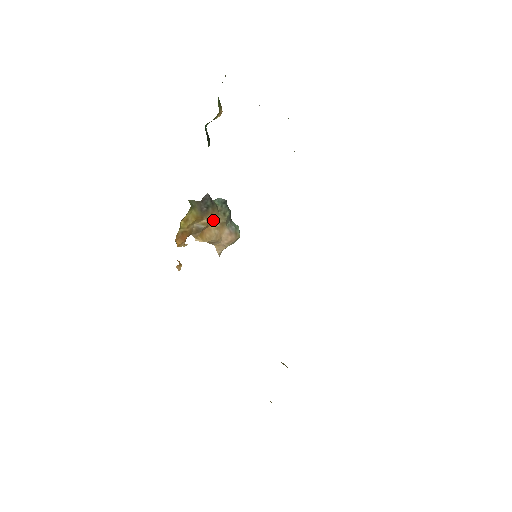
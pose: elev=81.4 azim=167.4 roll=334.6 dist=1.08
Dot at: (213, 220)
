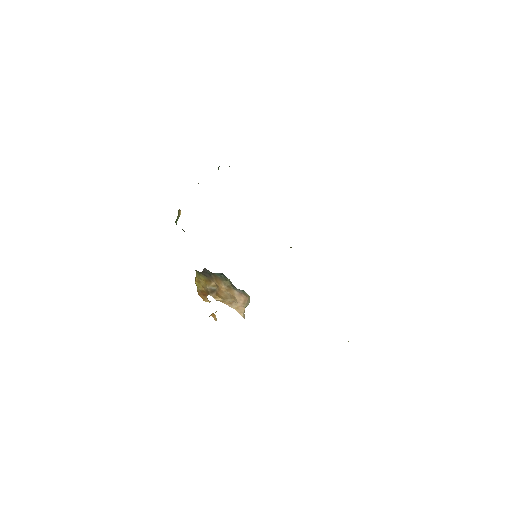
Dot at: (220, 284)
